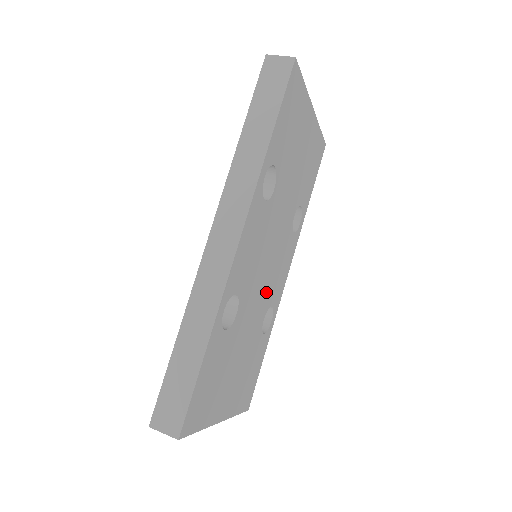
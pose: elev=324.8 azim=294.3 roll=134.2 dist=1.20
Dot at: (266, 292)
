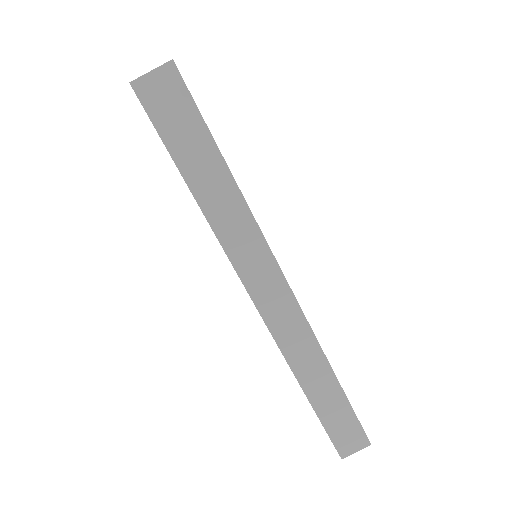
Dot at: occluded
